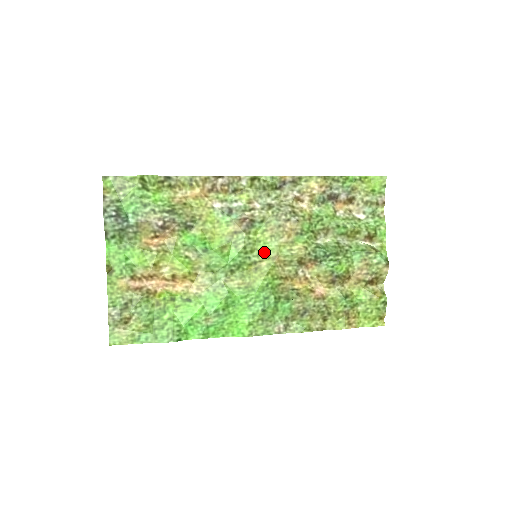
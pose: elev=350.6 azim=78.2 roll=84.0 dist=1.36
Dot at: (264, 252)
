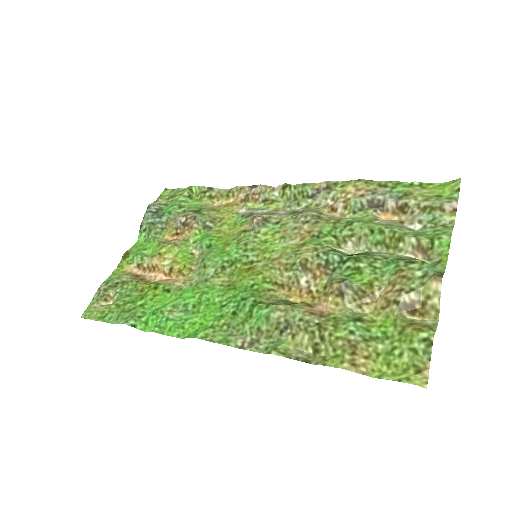
Dot at: (266, 252)
